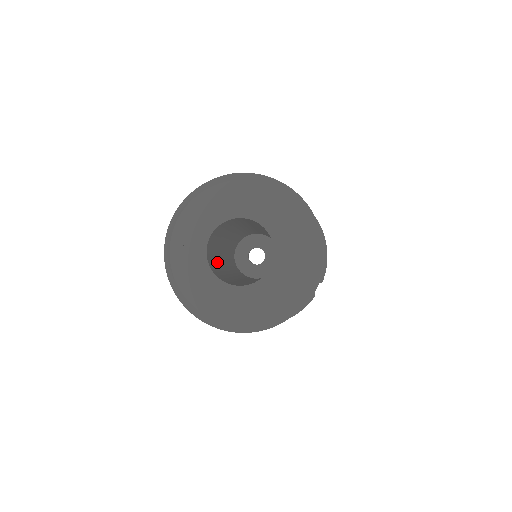
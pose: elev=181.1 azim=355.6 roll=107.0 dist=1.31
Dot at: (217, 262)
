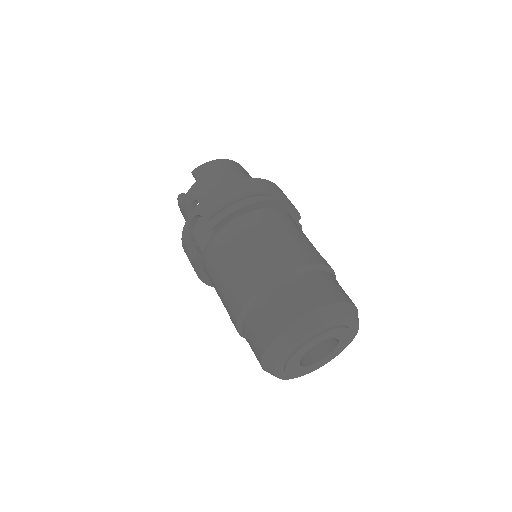
Dot at: occluded
